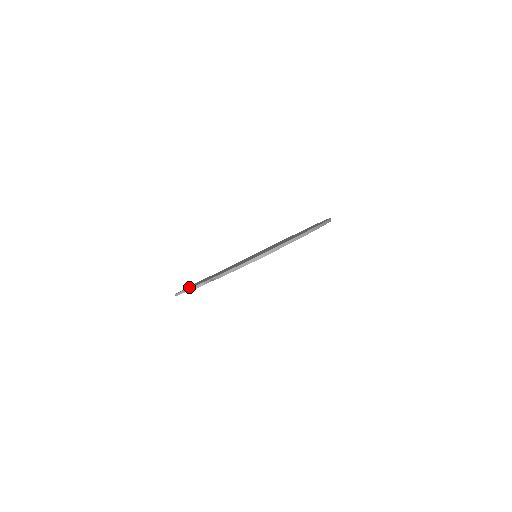
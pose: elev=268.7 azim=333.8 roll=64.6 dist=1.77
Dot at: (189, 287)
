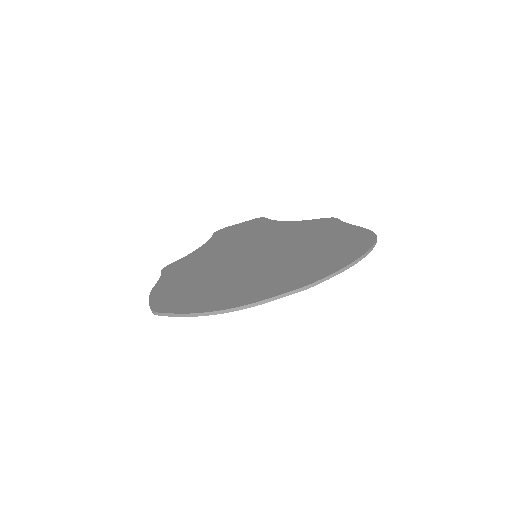
Dot at: (206, 243)
